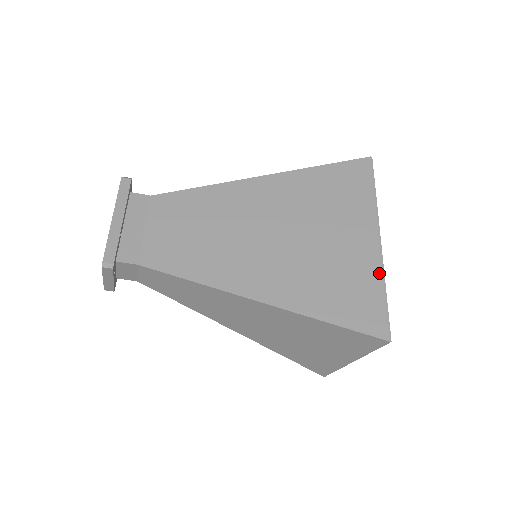
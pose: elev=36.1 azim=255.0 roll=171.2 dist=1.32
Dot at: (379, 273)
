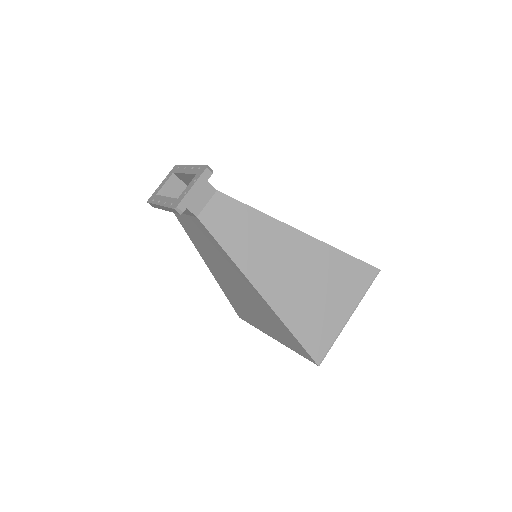
Dot at: occluded
